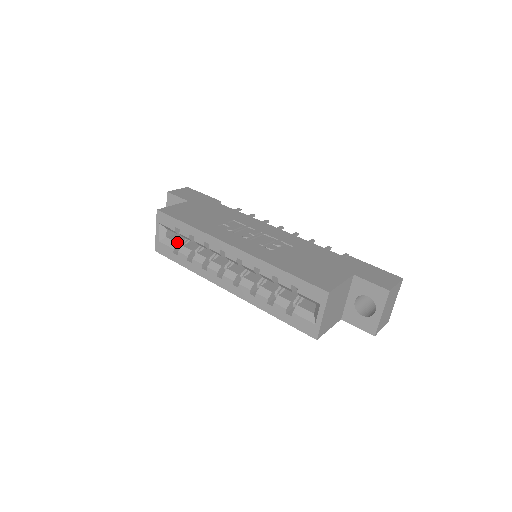
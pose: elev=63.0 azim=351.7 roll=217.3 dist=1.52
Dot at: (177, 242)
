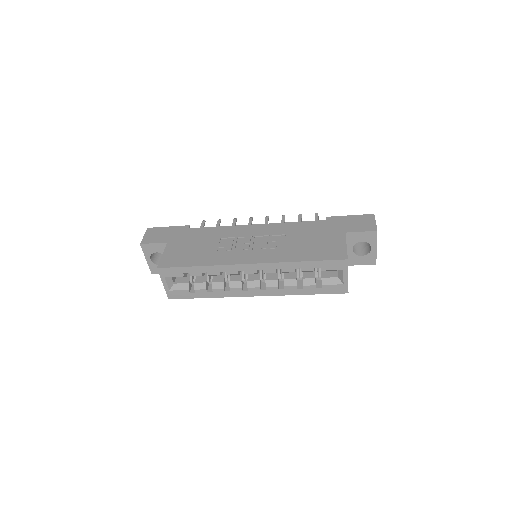
Dot at: (187, 283)
